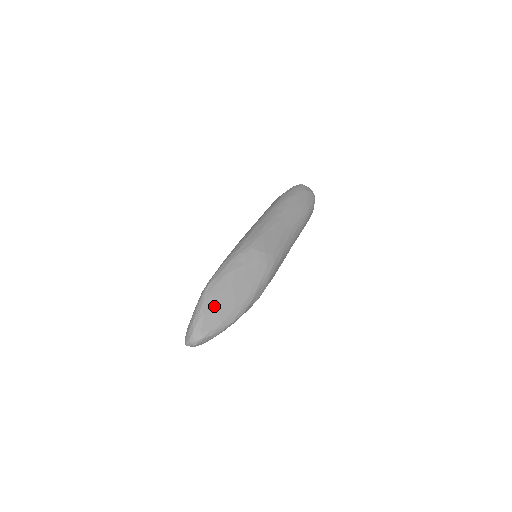
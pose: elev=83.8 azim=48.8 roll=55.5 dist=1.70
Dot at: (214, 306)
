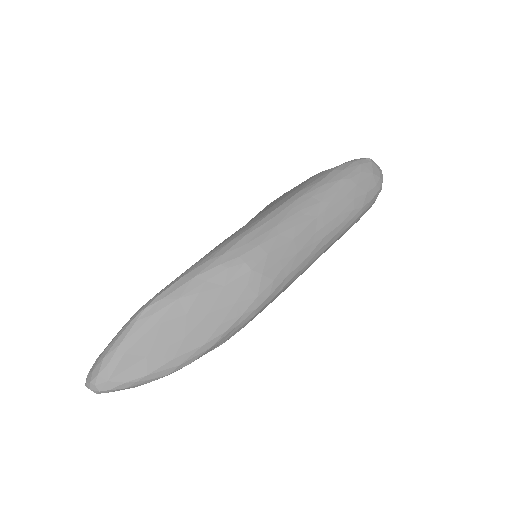
Dot at: (144, 345)
